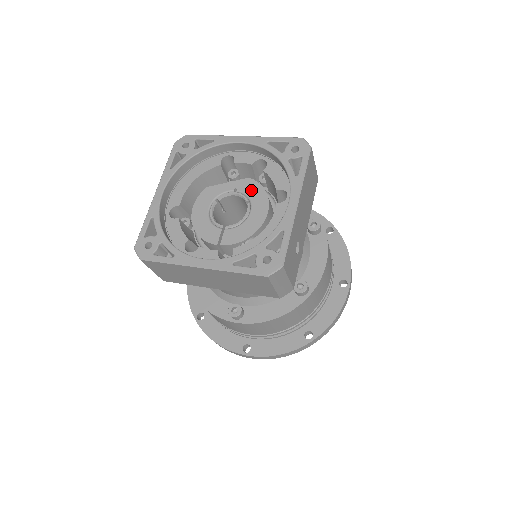
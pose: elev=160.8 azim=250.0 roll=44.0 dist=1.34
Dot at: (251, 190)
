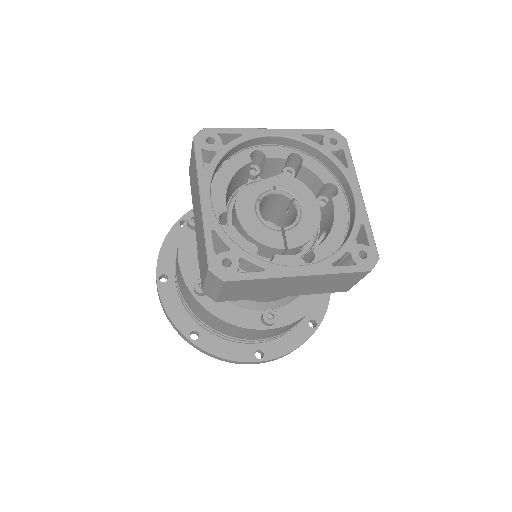
Dot at: (292, 186)
